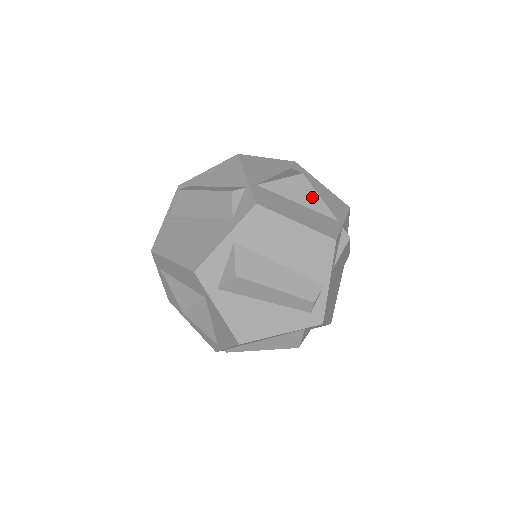
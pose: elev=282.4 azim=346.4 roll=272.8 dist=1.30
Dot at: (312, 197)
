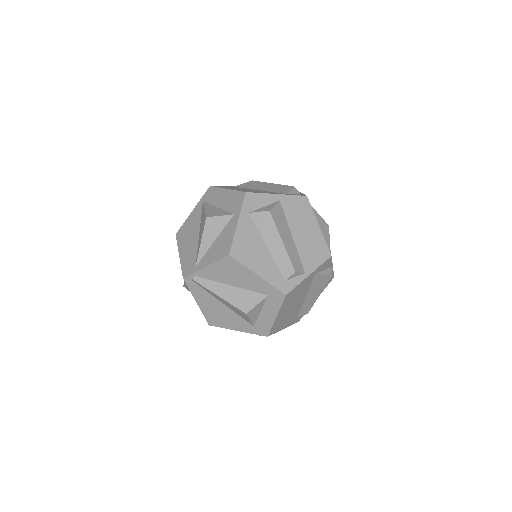
Dot at: (326, 238)
